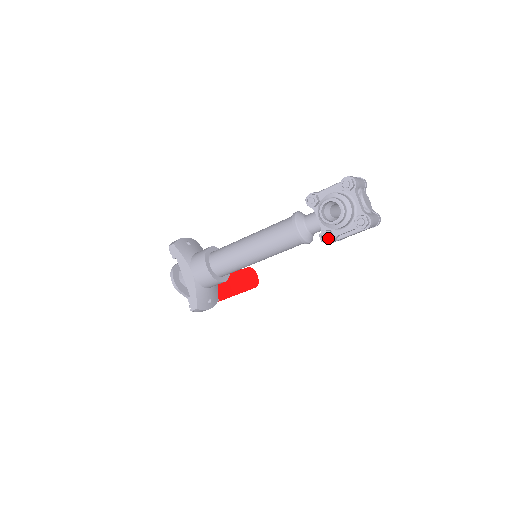
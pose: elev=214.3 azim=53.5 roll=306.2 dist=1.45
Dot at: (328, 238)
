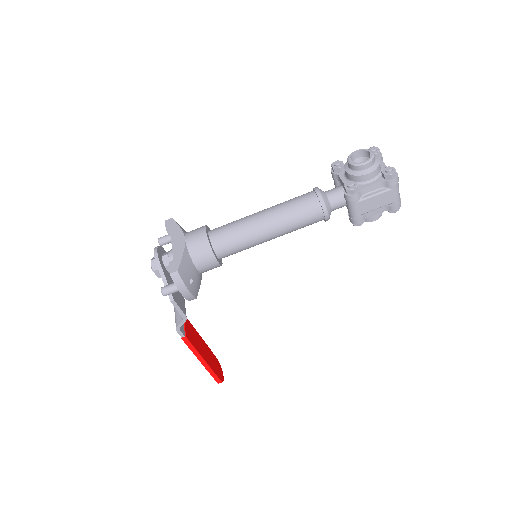
Dot at: (354, 186)
